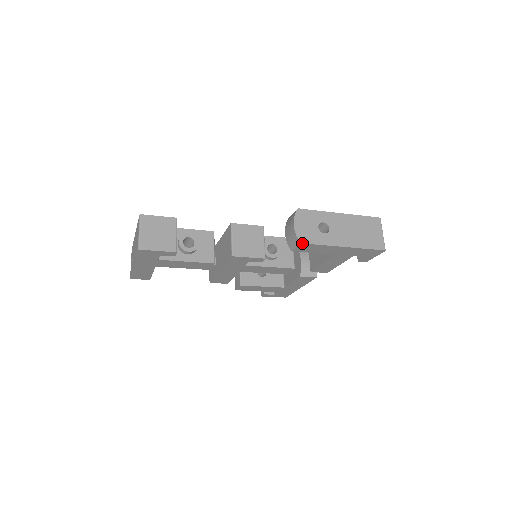
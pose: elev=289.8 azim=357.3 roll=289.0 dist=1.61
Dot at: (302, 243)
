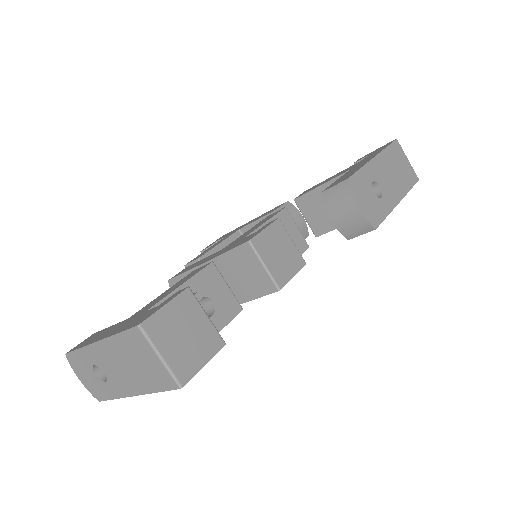
Dot at: (376, 228)
